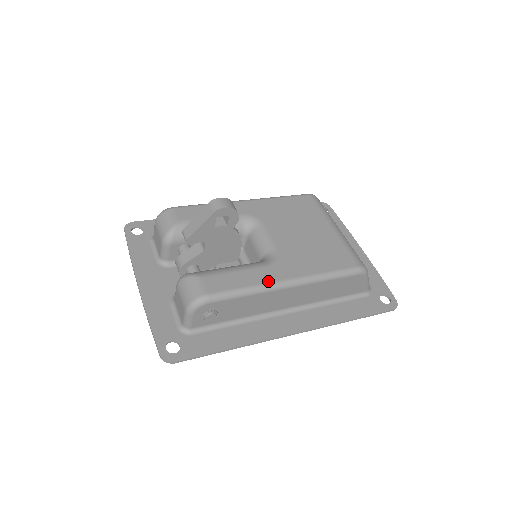
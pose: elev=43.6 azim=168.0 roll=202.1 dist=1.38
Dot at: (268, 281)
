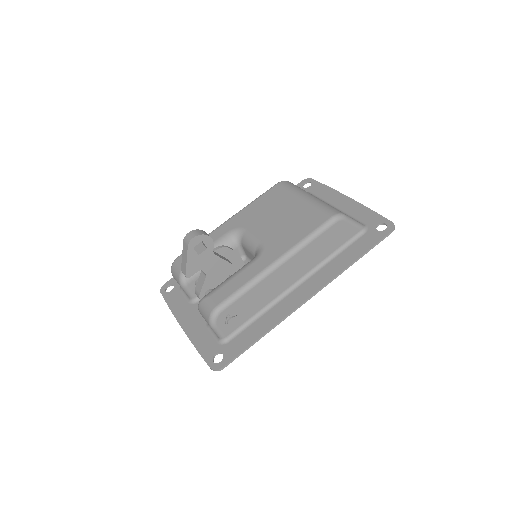
Dot at: (260, 271)
